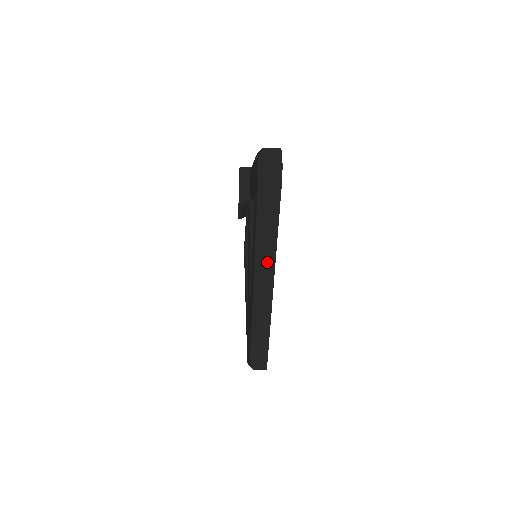
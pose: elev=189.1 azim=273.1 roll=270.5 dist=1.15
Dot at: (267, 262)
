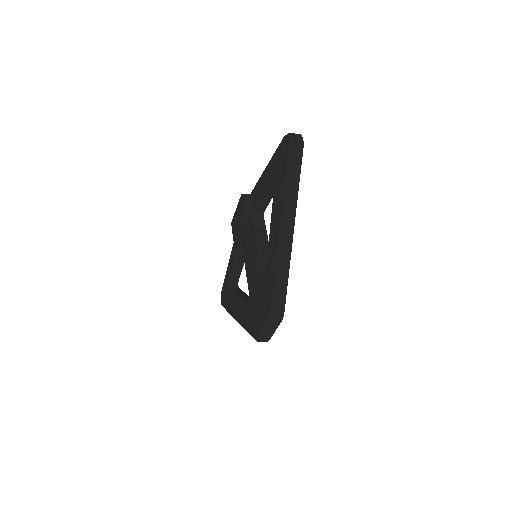
Dot at: (291, 208)
